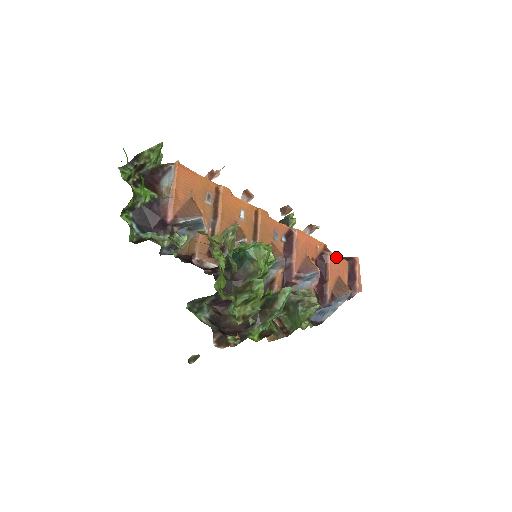
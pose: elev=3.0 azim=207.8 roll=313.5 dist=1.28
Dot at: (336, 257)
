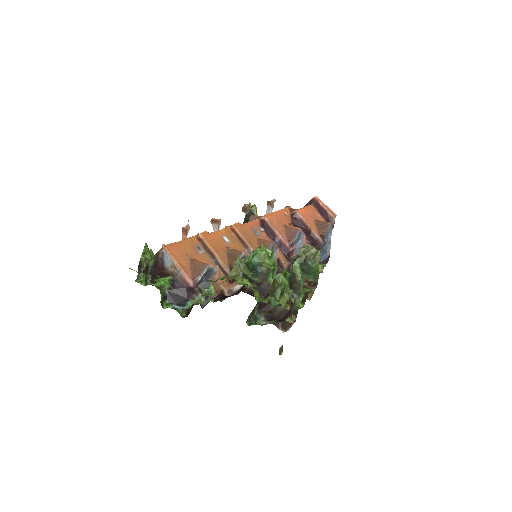
Dot at: (302, 209)
